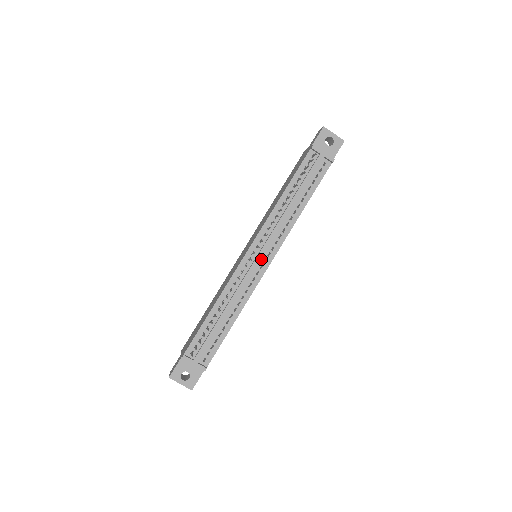
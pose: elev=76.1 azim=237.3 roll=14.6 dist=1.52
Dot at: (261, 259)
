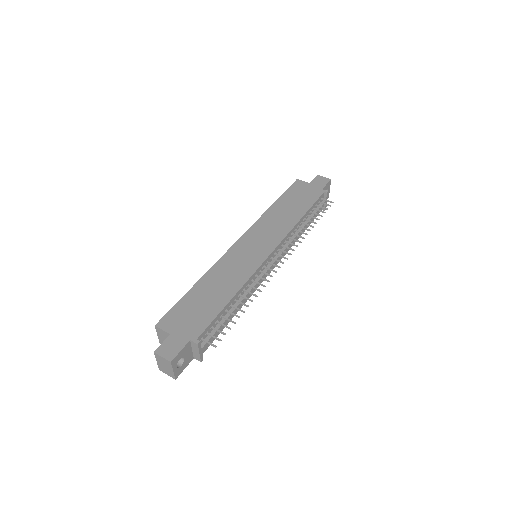
Dot at: occluded
